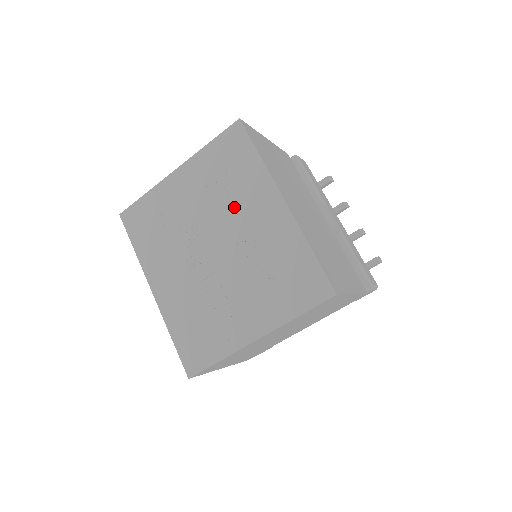
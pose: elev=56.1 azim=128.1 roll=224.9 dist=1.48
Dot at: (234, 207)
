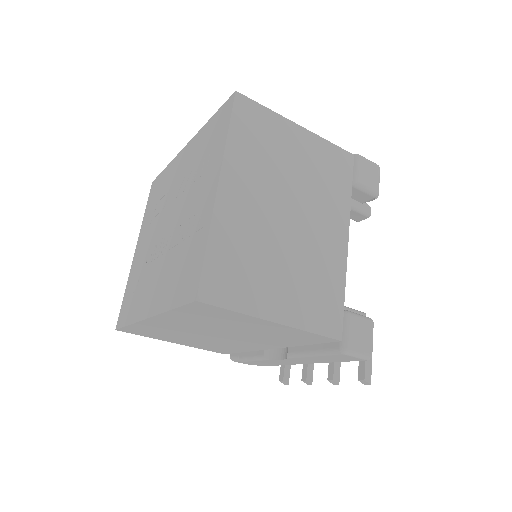
Dot at: (167, 196)
